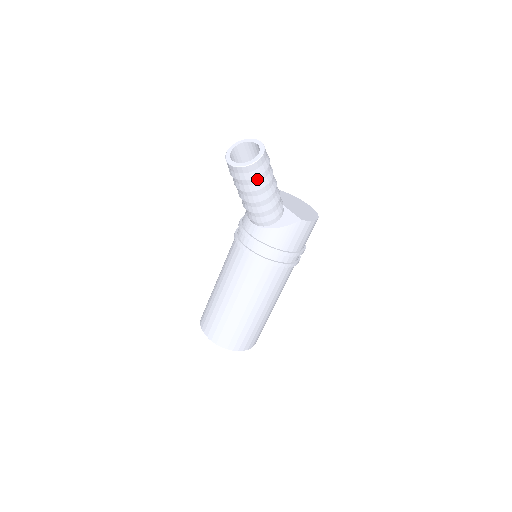
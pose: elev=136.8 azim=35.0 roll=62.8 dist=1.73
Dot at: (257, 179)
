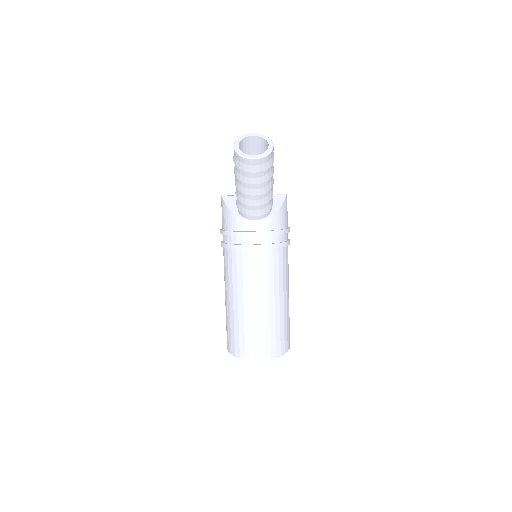
Dot at: (272, 164)
